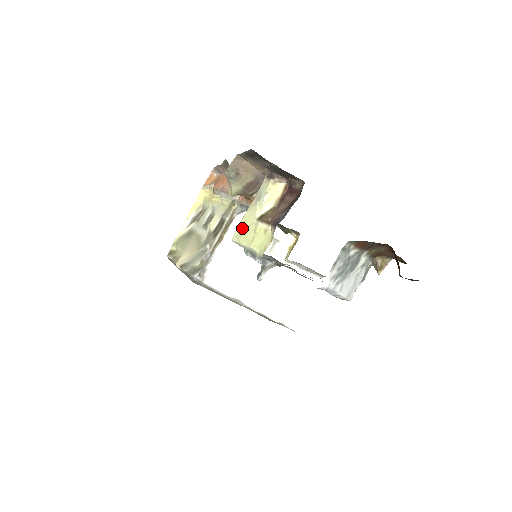
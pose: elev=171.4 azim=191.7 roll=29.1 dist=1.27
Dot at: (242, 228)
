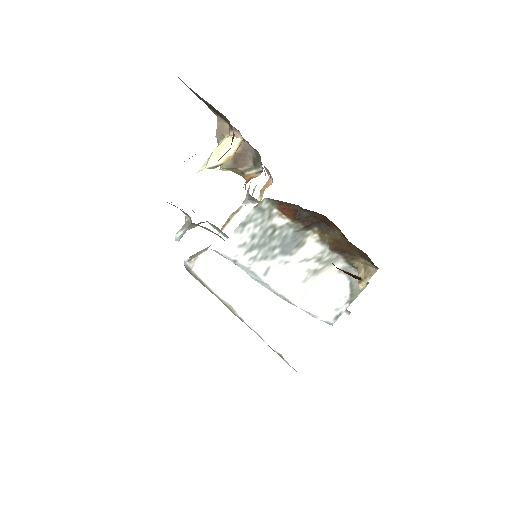
Dot at: occluded
